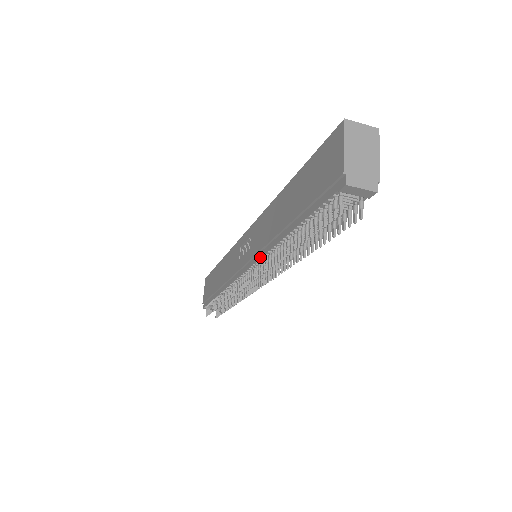
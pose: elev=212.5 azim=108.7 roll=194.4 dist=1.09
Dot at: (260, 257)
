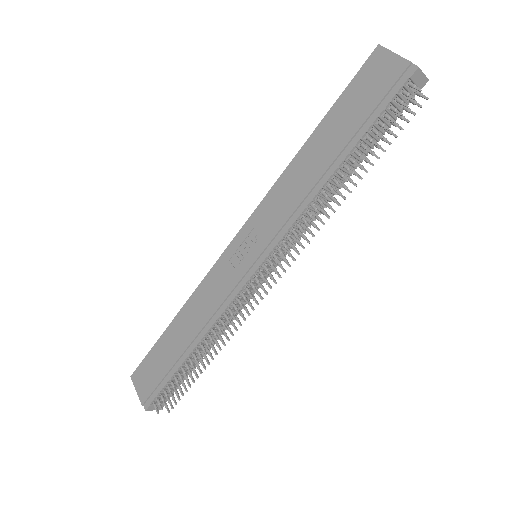
Dot at: (291, 224)
